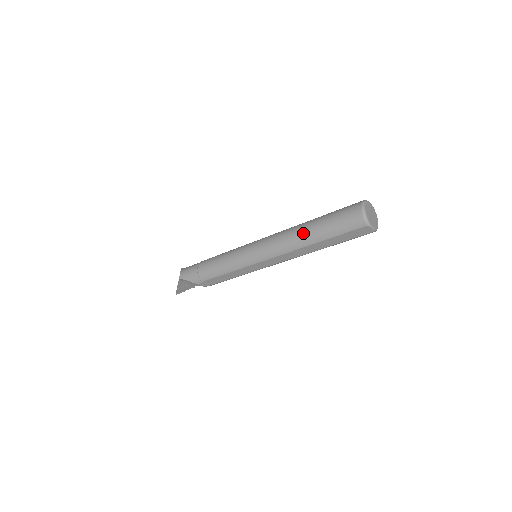
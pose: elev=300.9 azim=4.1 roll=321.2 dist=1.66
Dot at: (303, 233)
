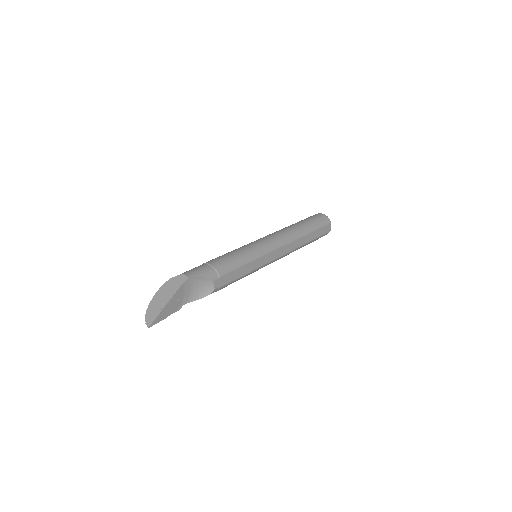
Dot at: (298, 227)
